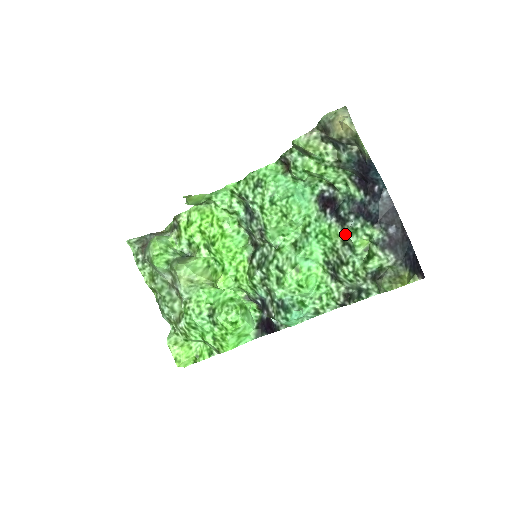
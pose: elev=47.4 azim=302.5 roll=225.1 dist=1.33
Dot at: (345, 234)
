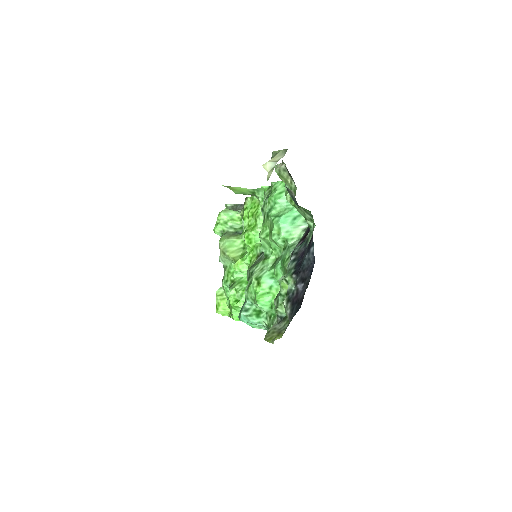
Dot at: occluded
